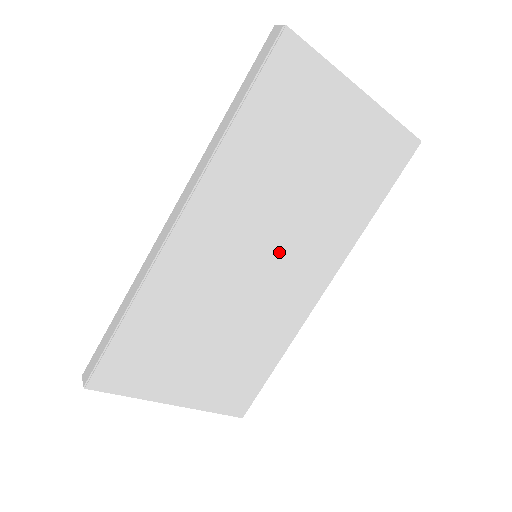
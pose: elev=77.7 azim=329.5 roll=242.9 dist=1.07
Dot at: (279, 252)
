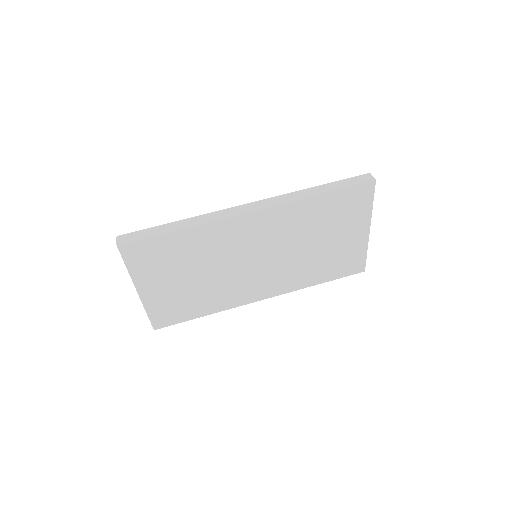
Dot at: (268, 264)
